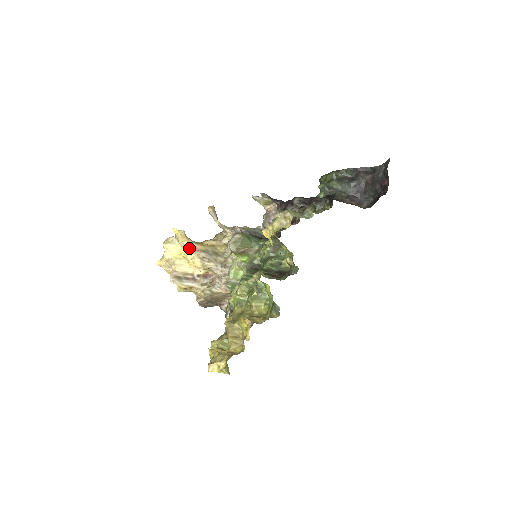
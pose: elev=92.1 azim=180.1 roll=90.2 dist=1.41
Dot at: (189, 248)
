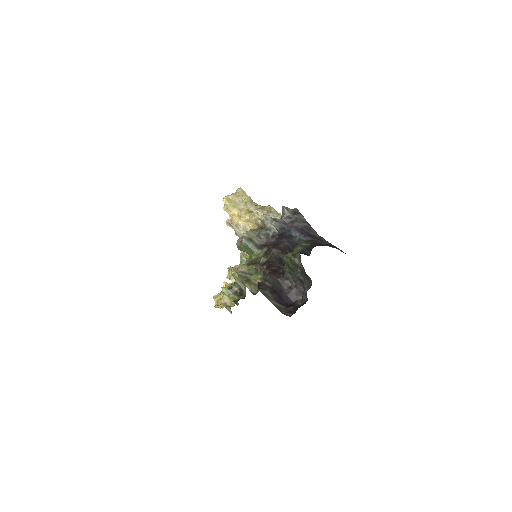
Dot at: occluded
